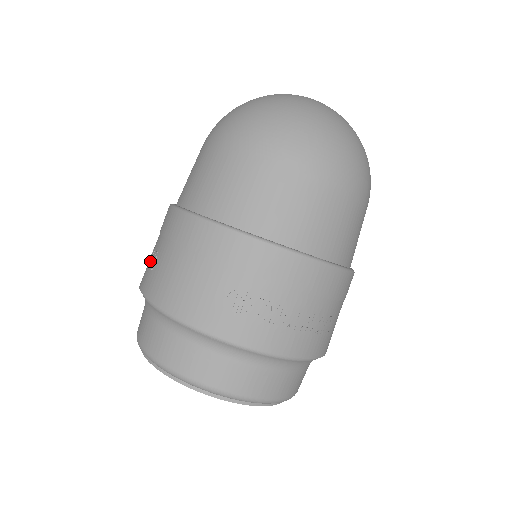
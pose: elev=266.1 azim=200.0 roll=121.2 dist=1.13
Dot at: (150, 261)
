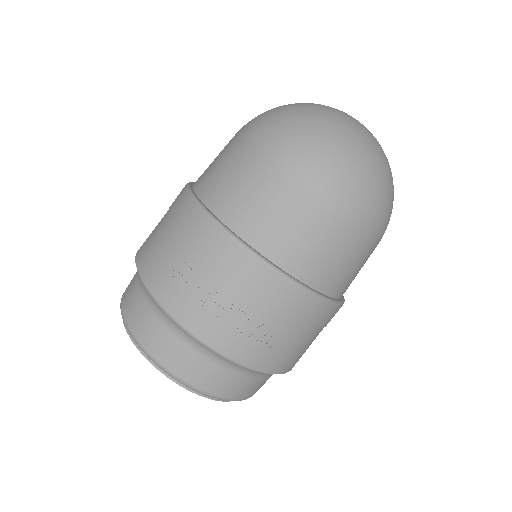
Dot at: occluded
